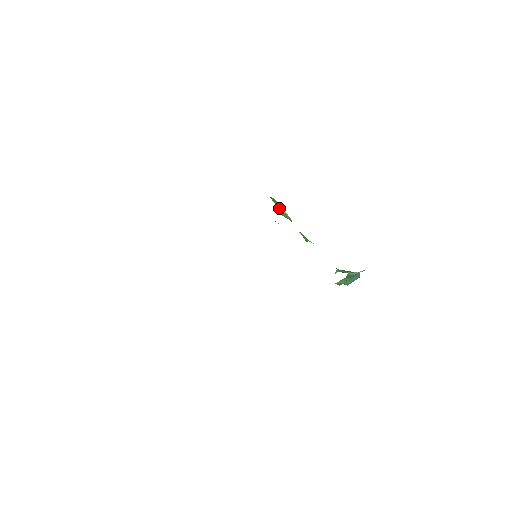
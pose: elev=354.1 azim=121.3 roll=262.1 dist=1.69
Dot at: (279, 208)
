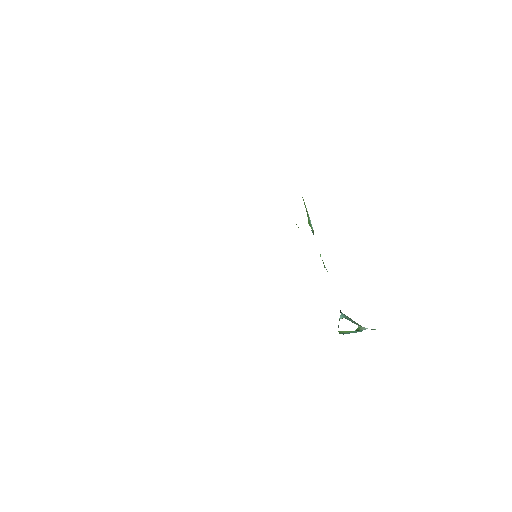
Dot at: occluded
